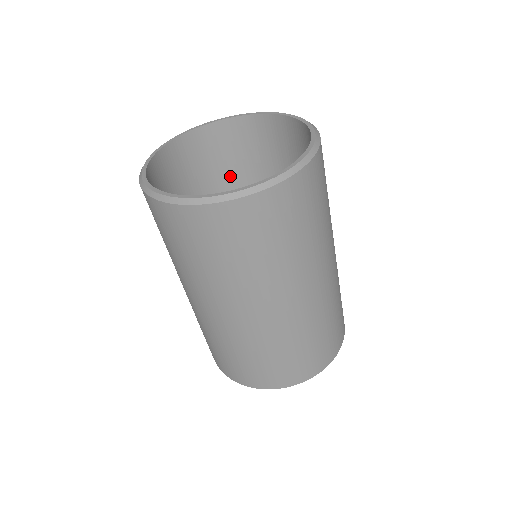
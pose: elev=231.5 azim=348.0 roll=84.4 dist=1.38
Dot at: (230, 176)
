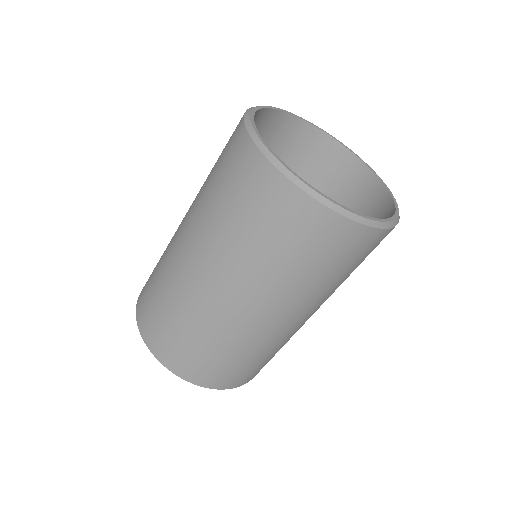
Dot at: occluded
